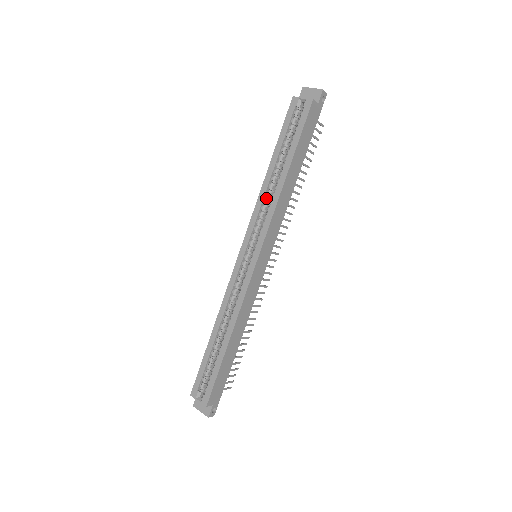
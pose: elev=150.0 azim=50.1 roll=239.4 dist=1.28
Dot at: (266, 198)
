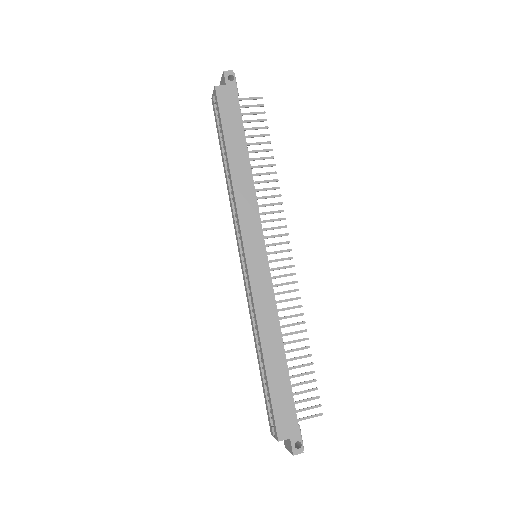
Dot at: occluded
